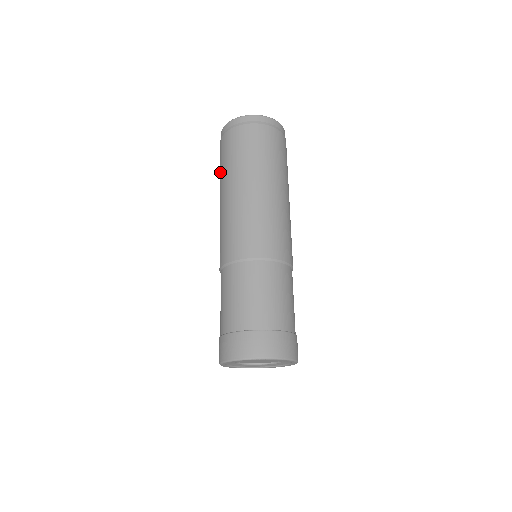
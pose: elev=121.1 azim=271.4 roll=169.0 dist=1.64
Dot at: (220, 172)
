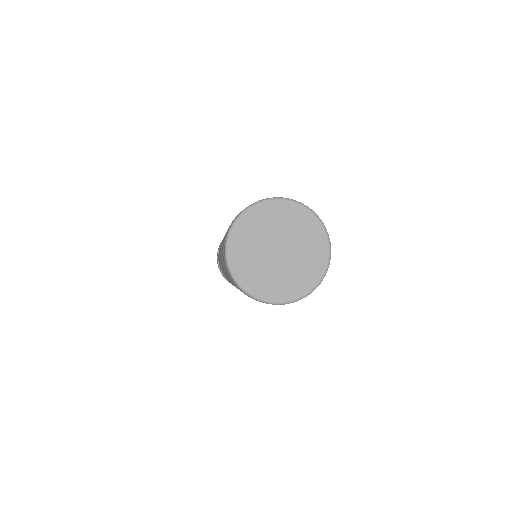
Dot at: (221, 255)
